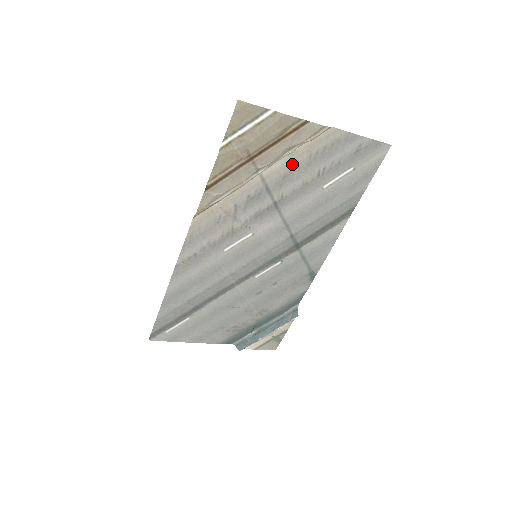
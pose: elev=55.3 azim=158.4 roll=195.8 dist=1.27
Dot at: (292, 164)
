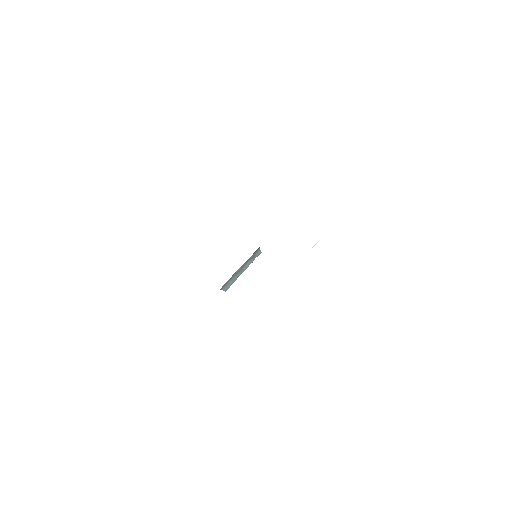
Dot at: occluded
